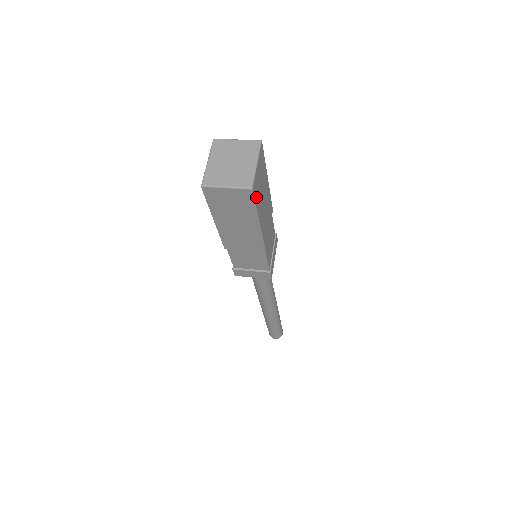
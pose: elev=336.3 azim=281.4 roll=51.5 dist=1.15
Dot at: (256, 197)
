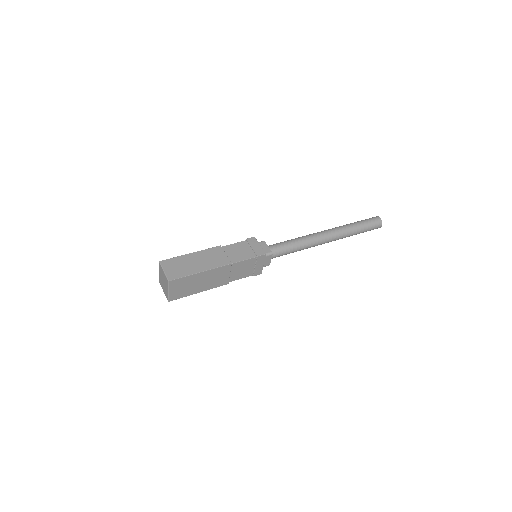
Dot at: (180, 296)
